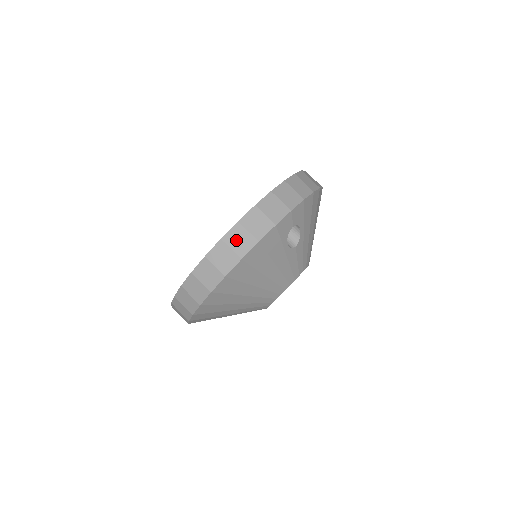
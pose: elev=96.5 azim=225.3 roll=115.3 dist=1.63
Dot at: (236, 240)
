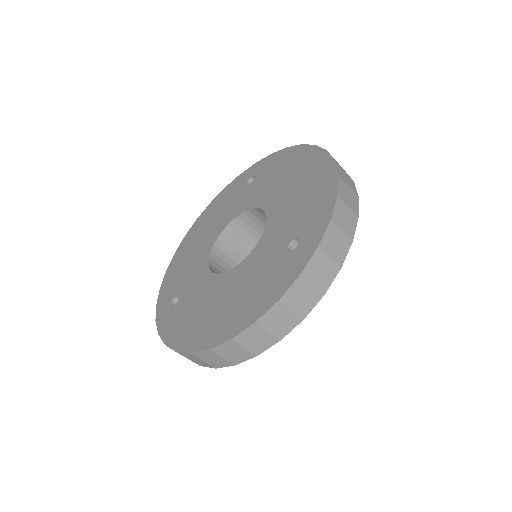
Dot at: (275, 321)
